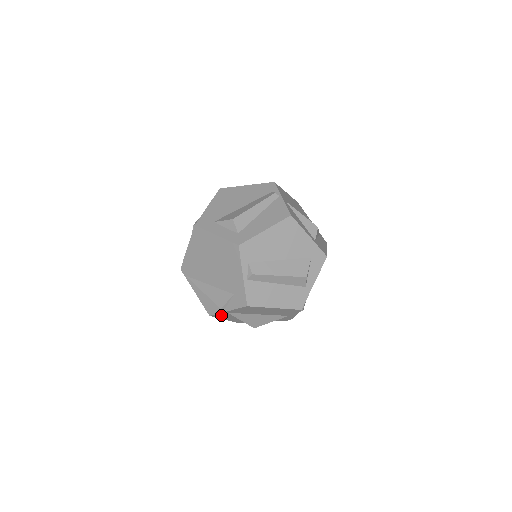
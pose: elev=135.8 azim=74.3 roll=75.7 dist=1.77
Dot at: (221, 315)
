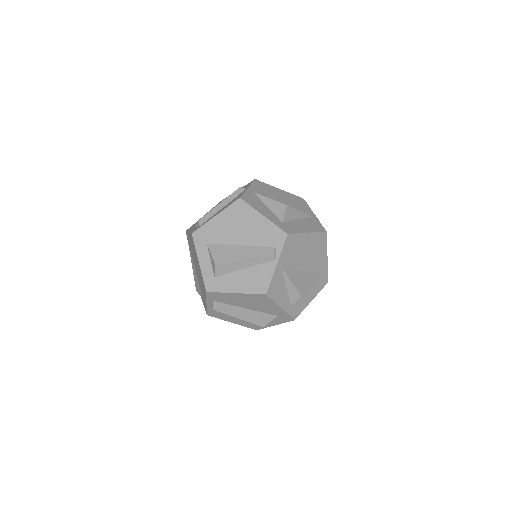
Dot at: occluded
